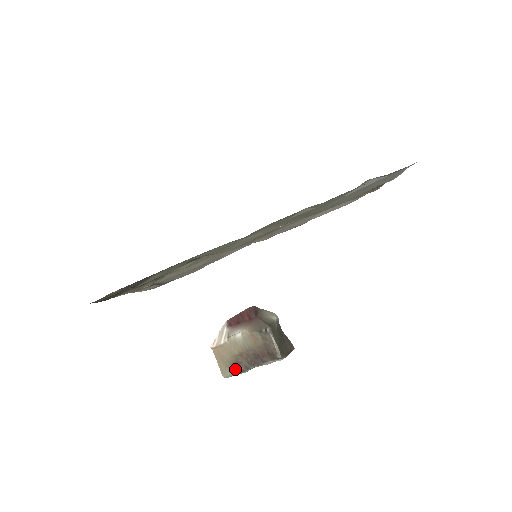
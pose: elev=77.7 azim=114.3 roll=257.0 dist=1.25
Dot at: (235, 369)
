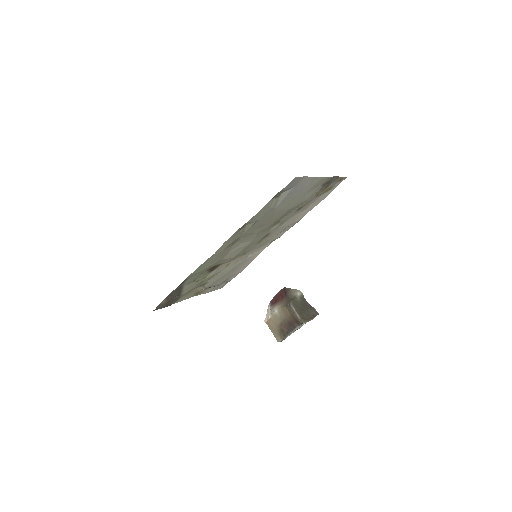
Dot at: (282, 335)
